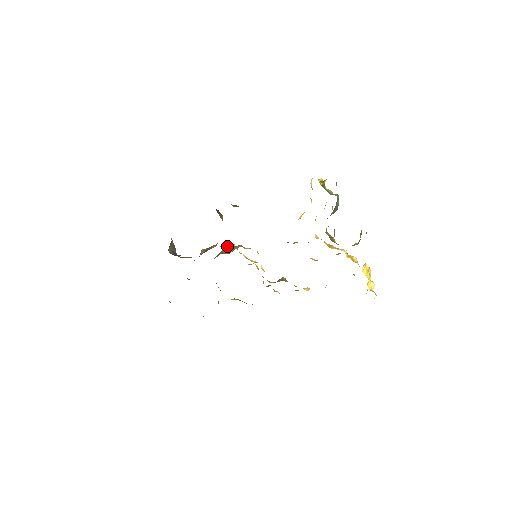
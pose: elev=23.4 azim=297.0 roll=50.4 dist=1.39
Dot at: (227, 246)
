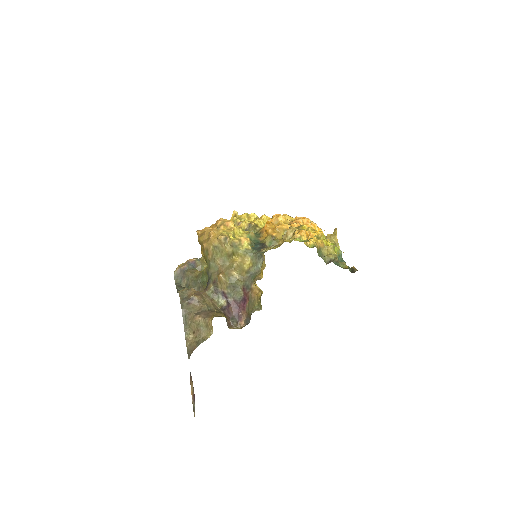
Dot at: (227, 248)
